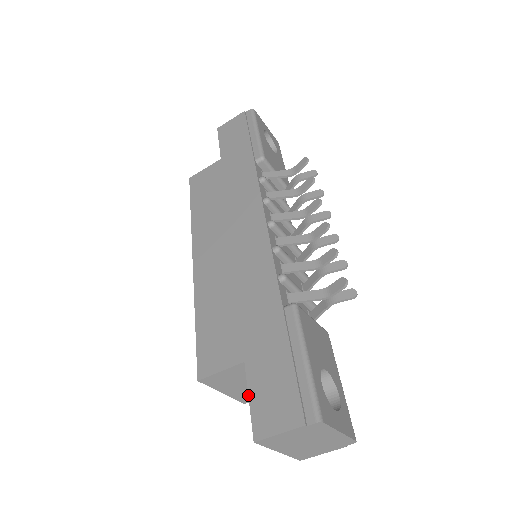
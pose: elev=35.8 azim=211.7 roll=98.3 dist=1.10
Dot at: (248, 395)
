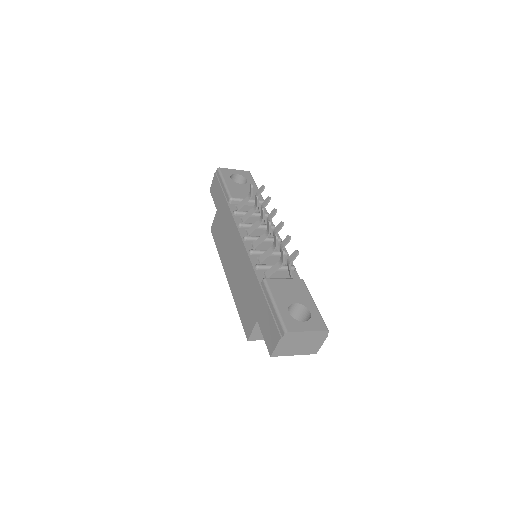
Dot at: (263, 336)
